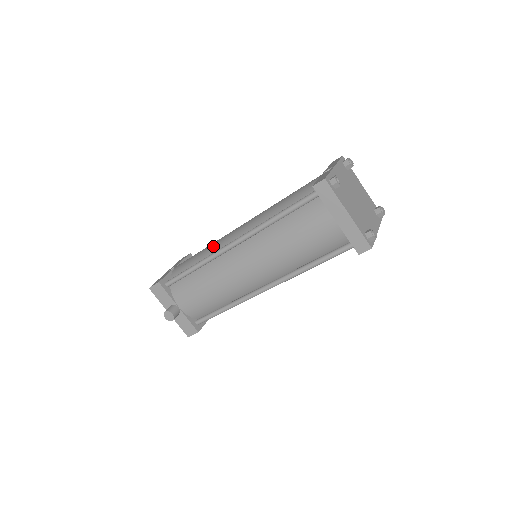
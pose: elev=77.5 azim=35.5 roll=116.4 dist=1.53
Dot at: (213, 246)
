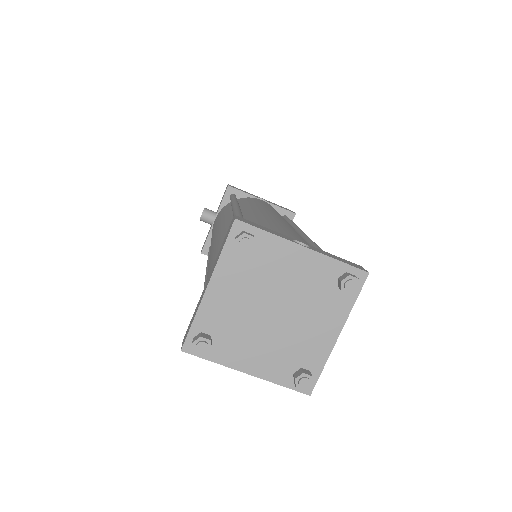
Dot at: (258, 205)
